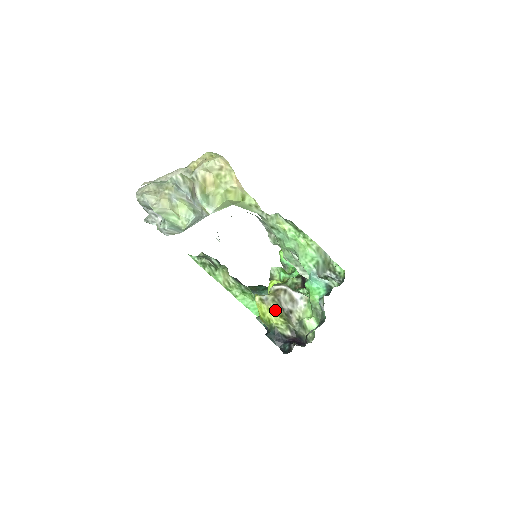
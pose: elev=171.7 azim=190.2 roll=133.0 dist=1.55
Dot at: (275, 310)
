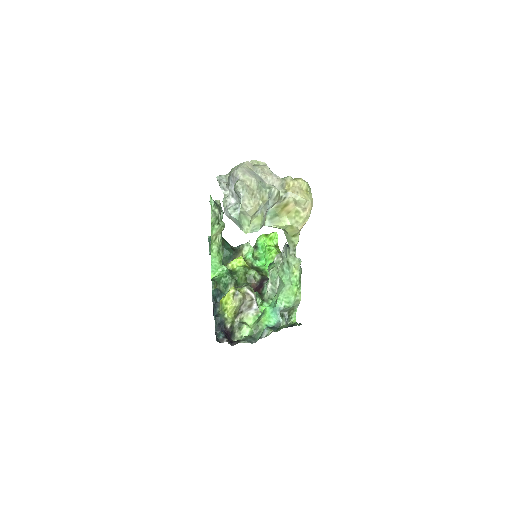
Dot at: (236, 308)
